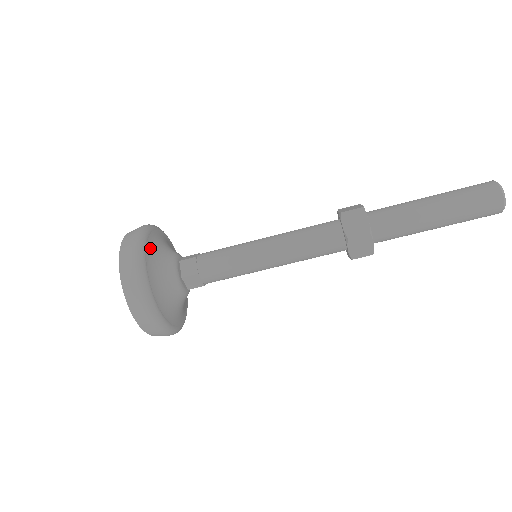
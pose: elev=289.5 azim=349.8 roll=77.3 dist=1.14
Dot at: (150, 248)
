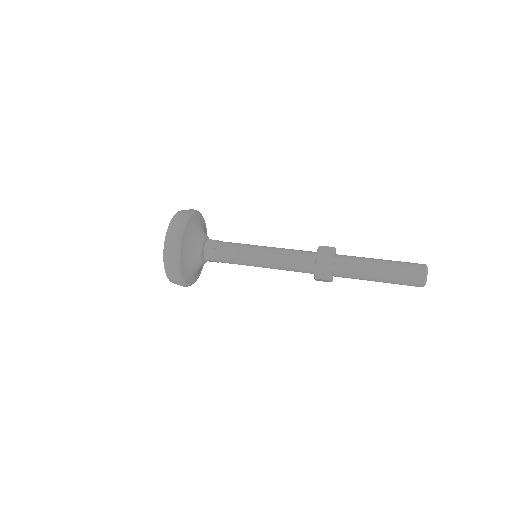
Dot at: (194, 221)
